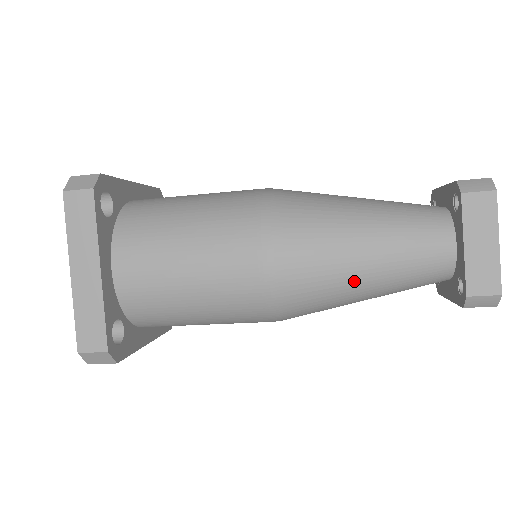
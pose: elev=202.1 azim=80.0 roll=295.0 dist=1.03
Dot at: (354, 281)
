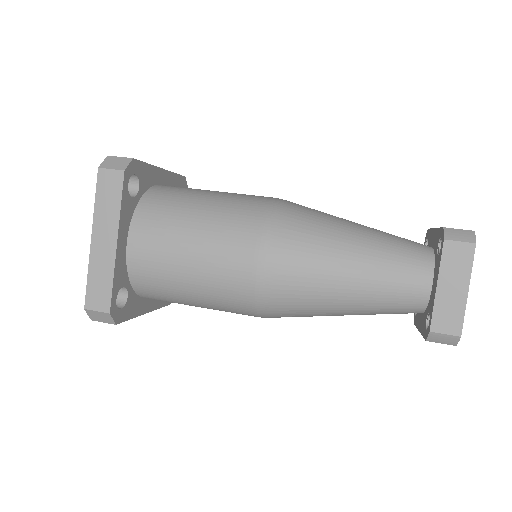
Dot at: (335, 297)
